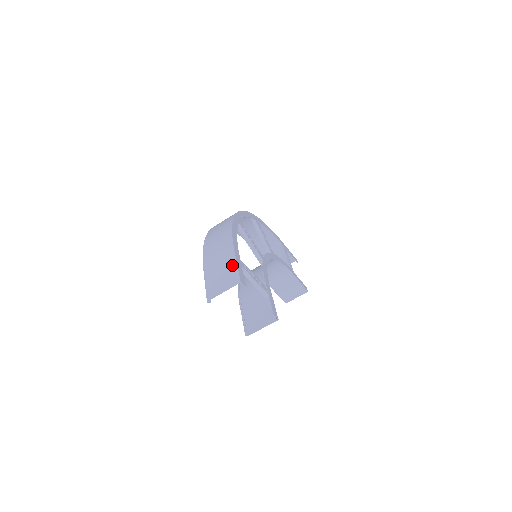
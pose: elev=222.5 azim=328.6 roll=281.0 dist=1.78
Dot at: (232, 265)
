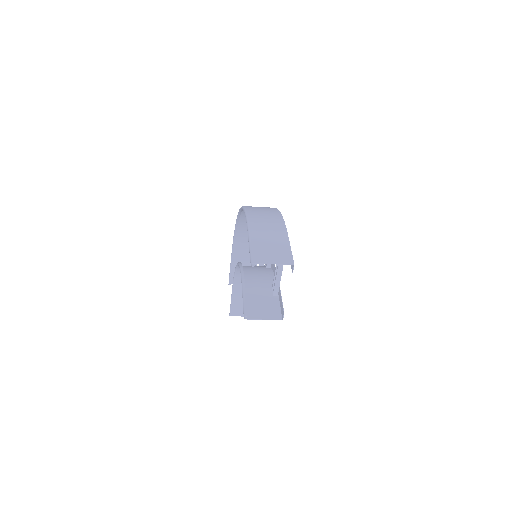
Dot at: (285, 246)
